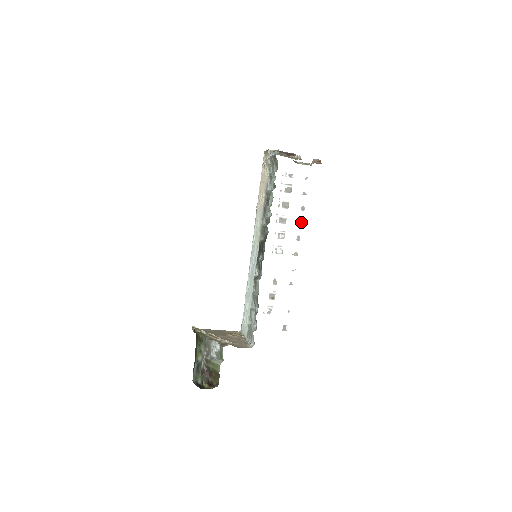
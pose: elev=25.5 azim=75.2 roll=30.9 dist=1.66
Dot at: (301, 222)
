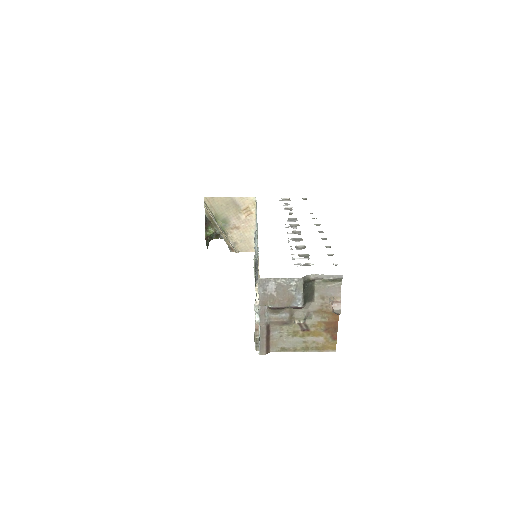
Dot at: (325, 239)
